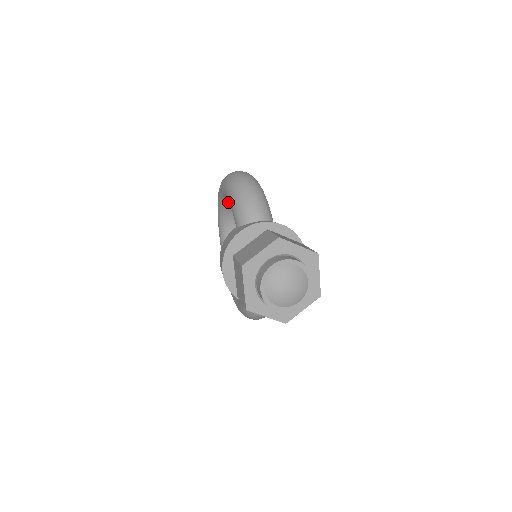
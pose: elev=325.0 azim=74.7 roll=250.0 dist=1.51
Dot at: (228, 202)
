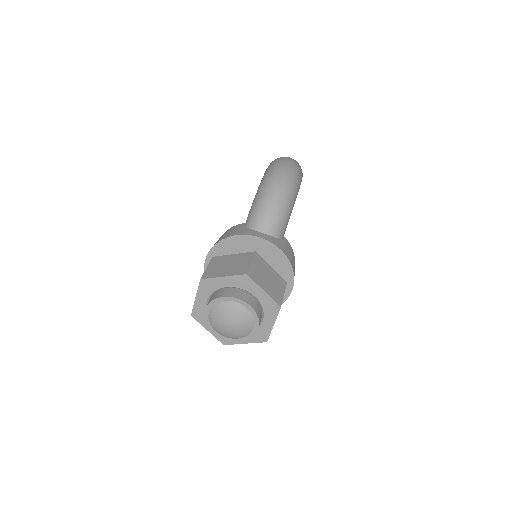
Dot at: occluded
